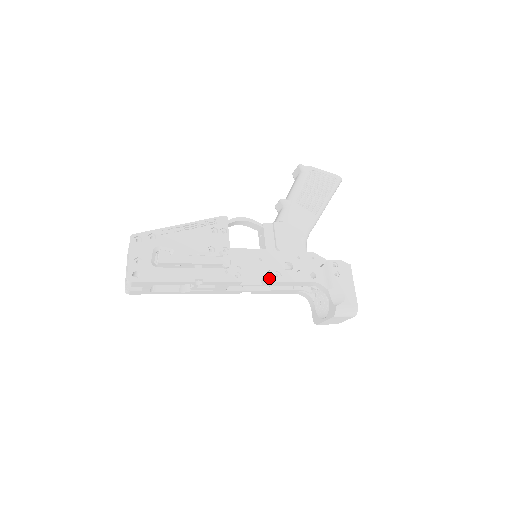
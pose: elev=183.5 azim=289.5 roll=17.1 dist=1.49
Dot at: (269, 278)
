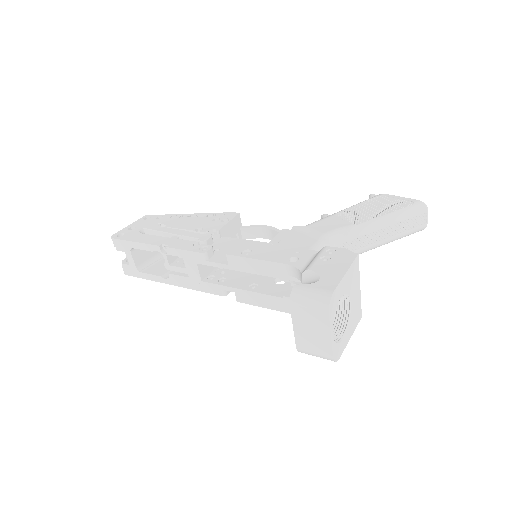
Dot at: (234, 252)
